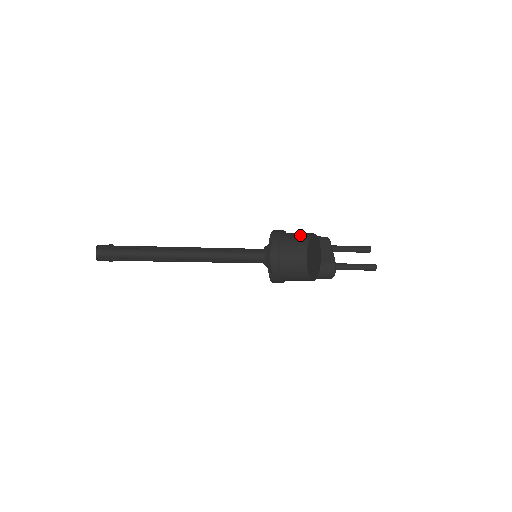
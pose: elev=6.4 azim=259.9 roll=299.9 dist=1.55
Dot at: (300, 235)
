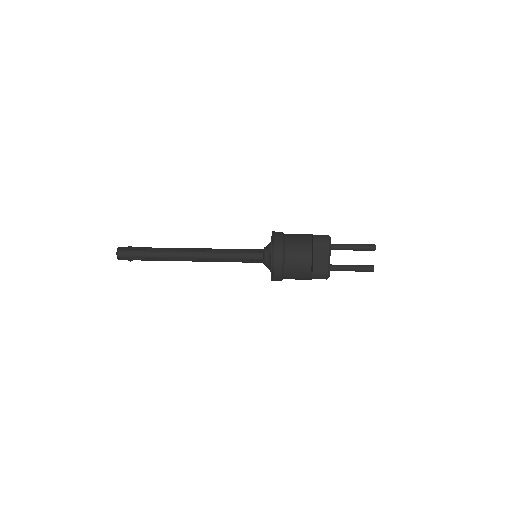
Dot at: occluded
